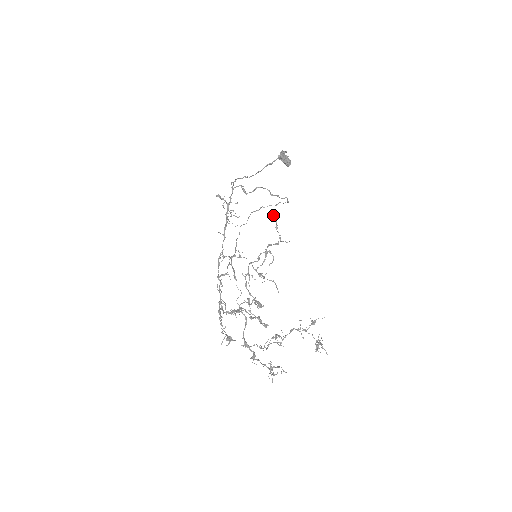
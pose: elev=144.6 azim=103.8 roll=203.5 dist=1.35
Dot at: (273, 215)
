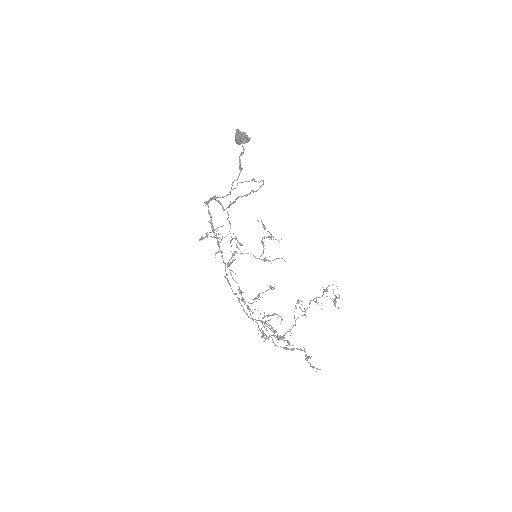
Dot at: occluded
